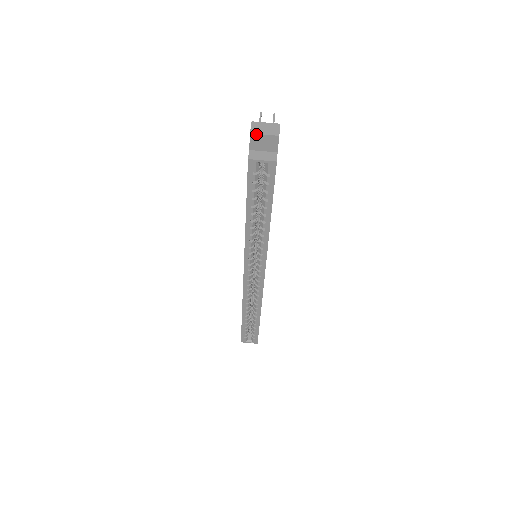
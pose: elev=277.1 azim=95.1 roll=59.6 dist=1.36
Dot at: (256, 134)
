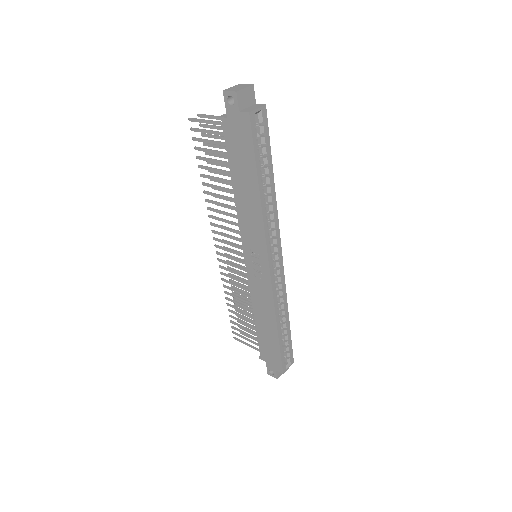
Dot at: (240, 90)
